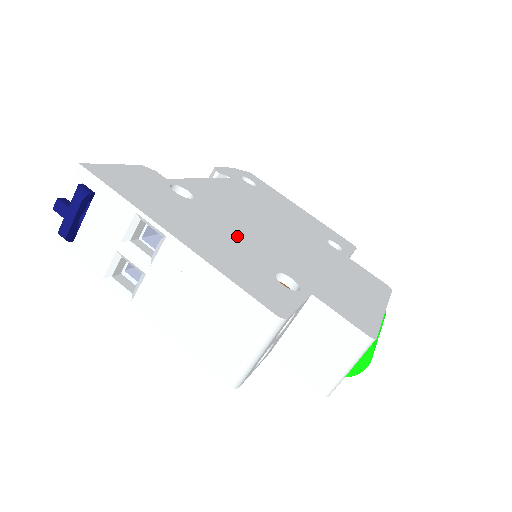
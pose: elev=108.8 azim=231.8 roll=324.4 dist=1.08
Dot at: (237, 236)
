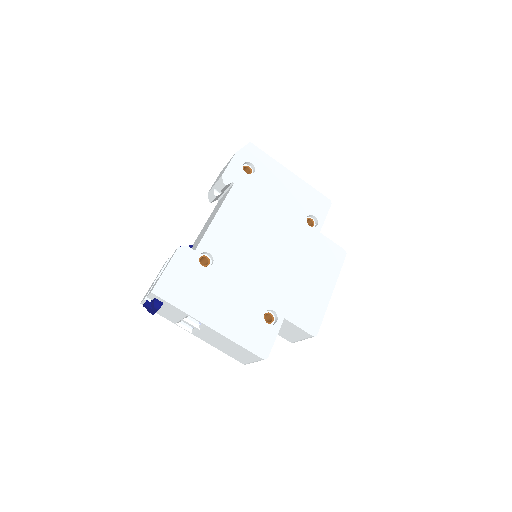
Dot at: (242, 288)
